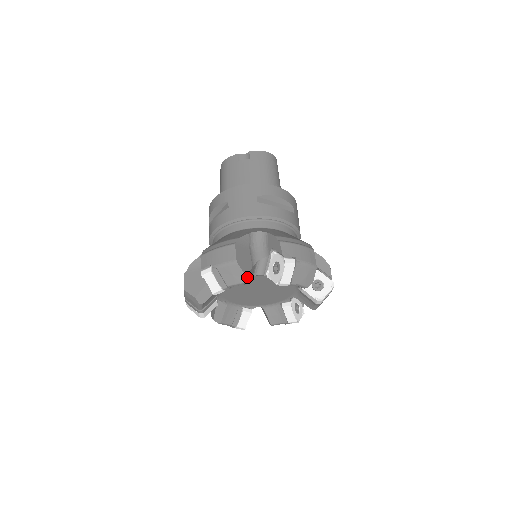
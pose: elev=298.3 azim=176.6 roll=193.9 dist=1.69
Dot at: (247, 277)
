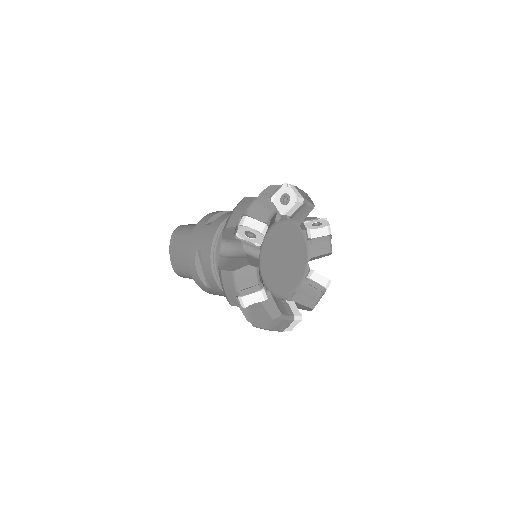
Dot at: occluded
